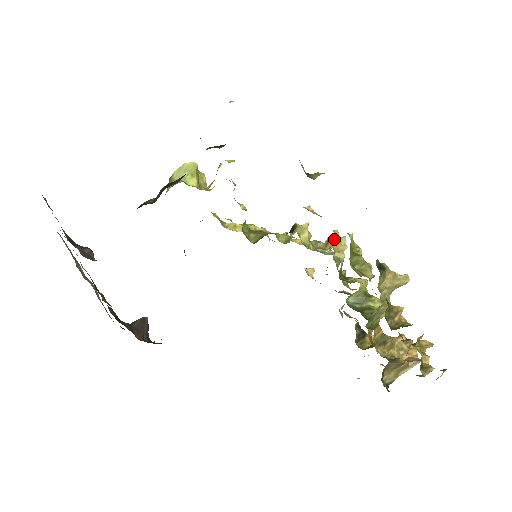
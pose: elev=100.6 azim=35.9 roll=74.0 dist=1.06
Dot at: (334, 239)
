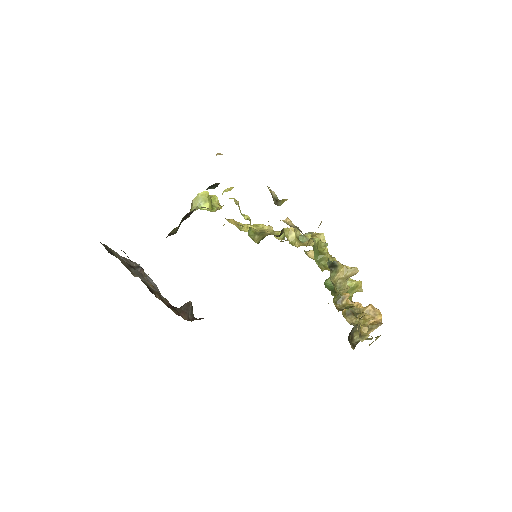
Dot at: (313, 237)
